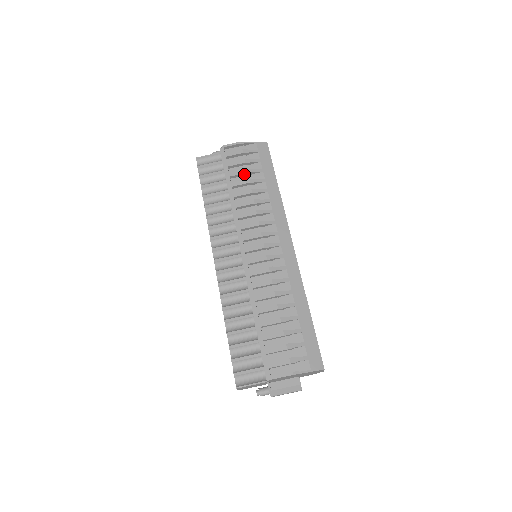
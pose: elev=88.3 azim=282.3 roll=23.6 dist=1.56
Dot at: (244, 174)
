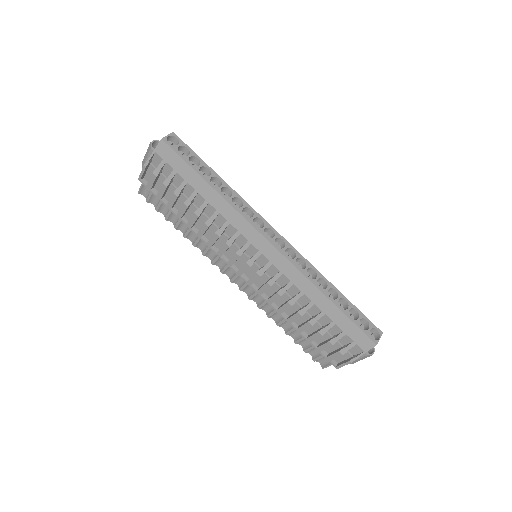
Dot at: (177, 198)
